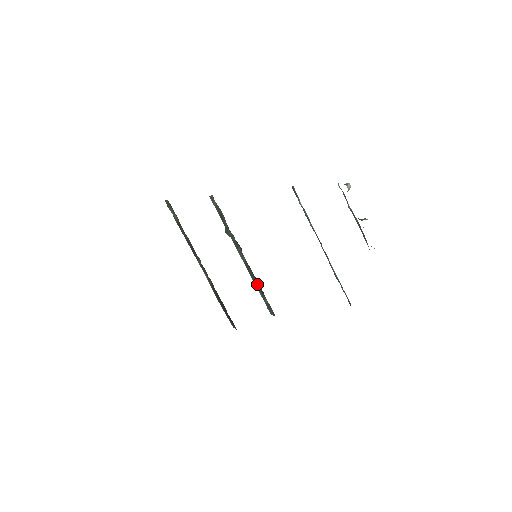
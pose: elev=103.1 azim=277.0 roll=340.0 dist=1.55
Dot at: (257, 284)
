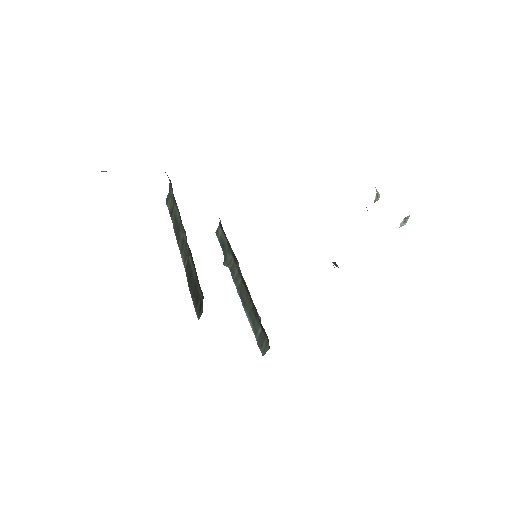
Dot at: (250, 310)
